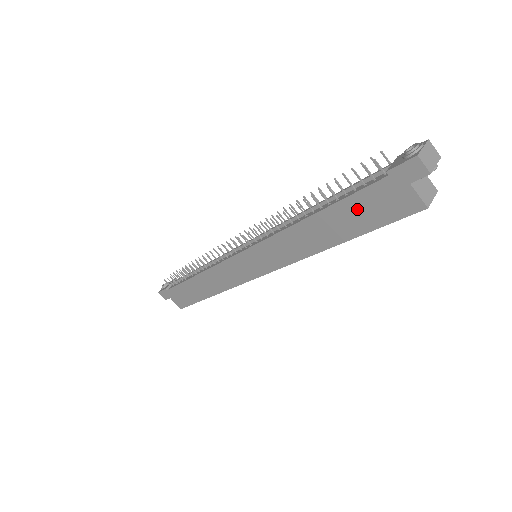
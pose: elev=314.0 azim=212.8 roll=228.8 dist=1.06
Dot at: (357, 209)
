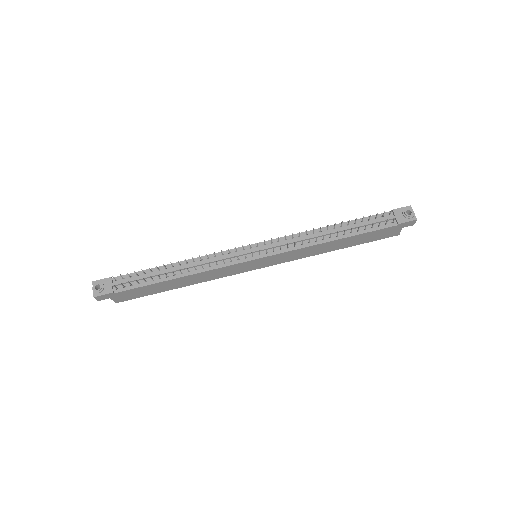
Dot at: (368, 236)
